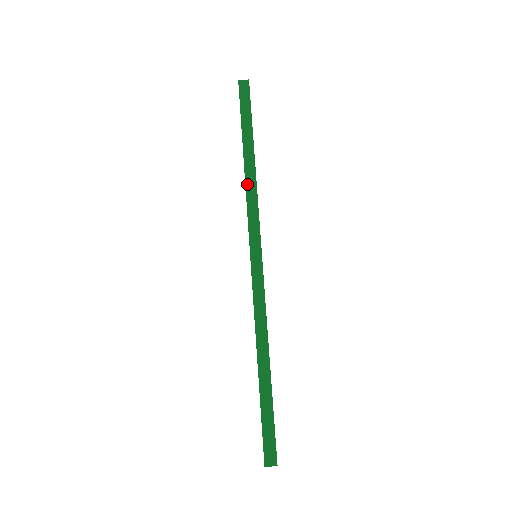
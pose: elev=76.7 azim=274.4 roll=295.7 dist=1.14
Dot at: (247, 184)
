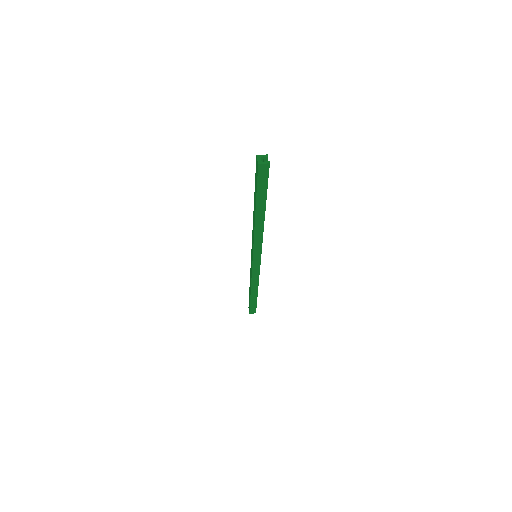
Dot at: occluded
